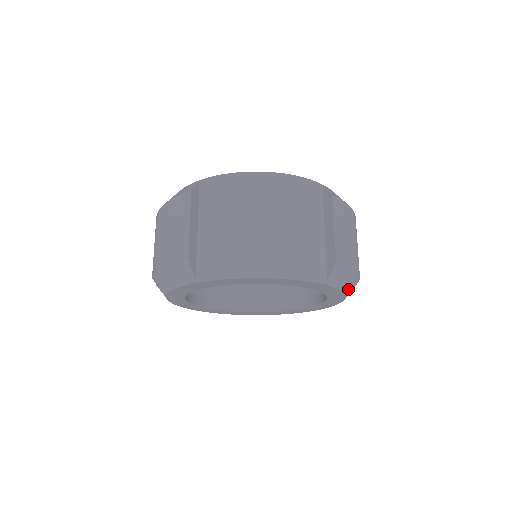
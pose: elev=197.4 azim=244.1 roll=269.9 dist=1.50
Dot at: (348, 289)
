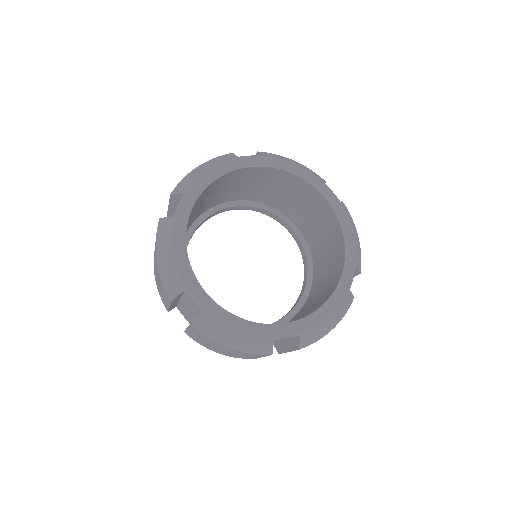
Dot at: occluded
